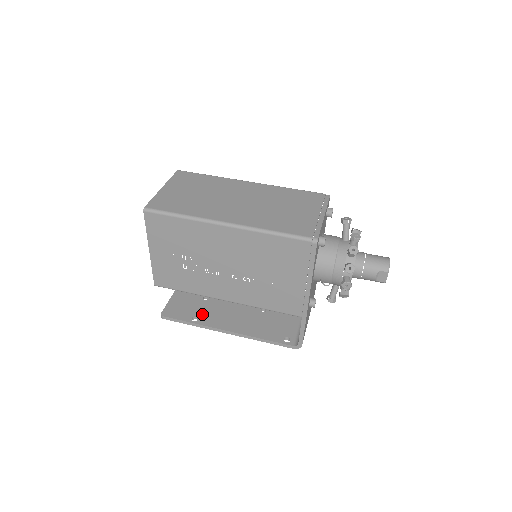
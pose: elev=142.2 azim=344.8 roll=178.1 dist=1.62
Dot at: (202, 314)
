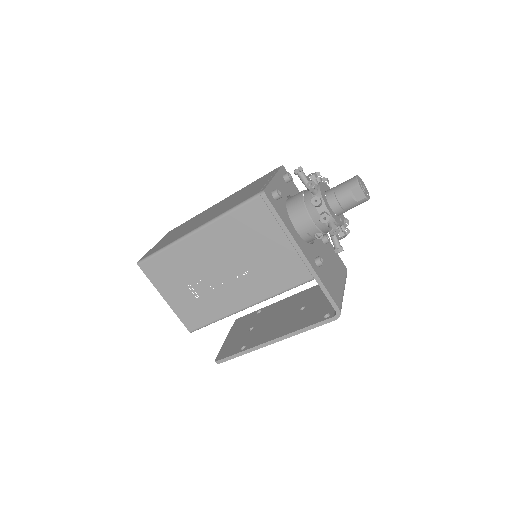
Dot at: (249, 341)
